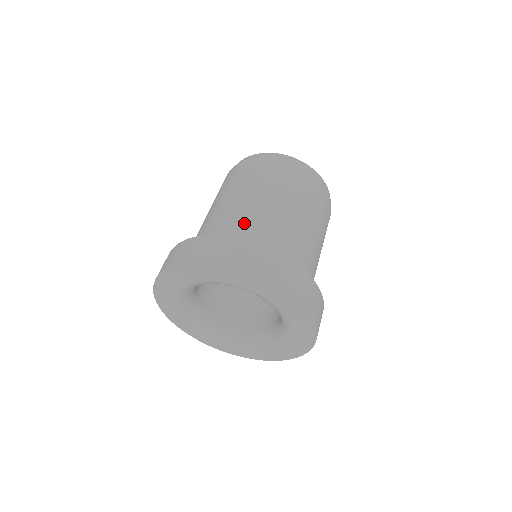
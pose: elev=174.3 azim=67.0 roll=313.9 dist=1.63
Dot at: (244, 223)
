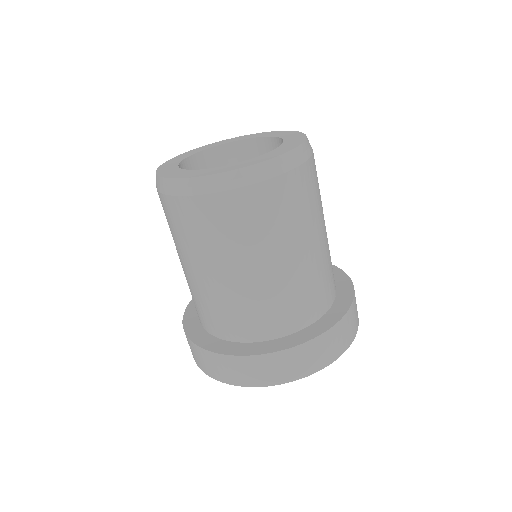
Dot at: (303, 294)
